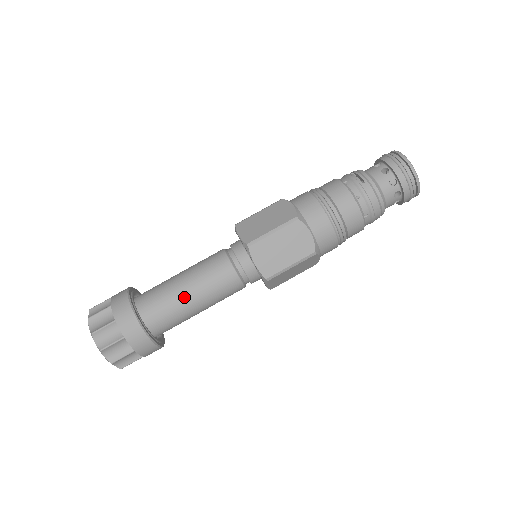
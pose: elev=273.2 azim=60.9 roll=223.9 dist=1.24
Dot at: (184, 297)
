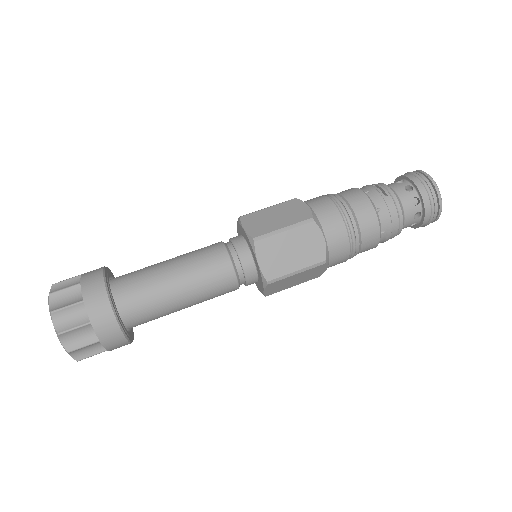
Dot at: (169, 287)
